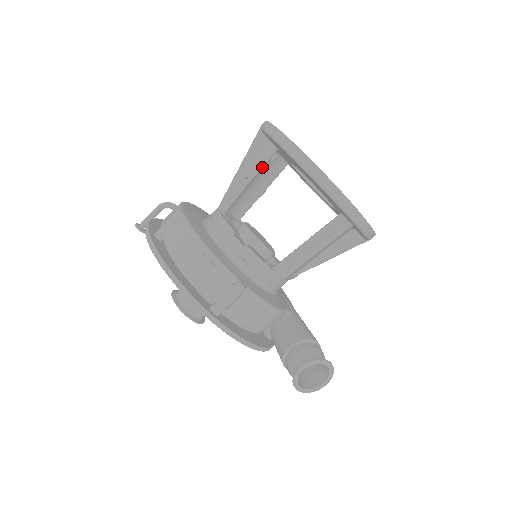
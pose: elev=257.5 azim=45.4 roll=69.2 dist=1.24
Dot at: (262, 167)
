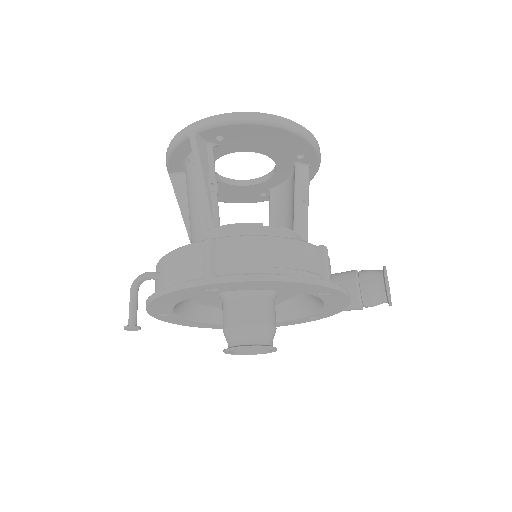
Dot at: (214, 168)
